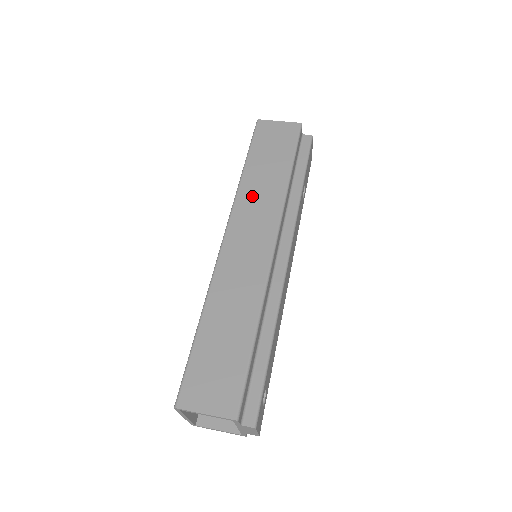
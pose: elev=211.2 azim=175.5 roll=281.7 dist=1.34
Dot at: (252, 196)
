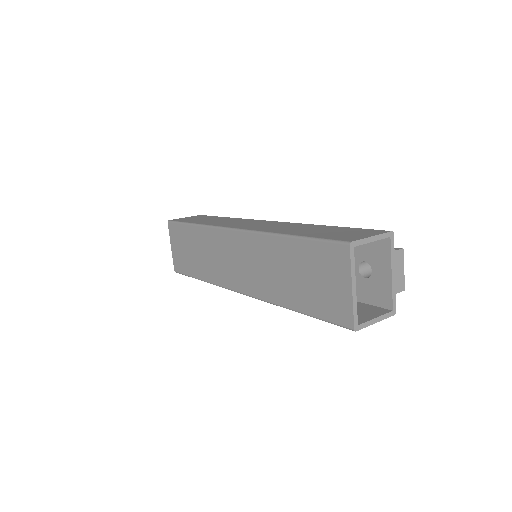
Dot at: (221, 223)
